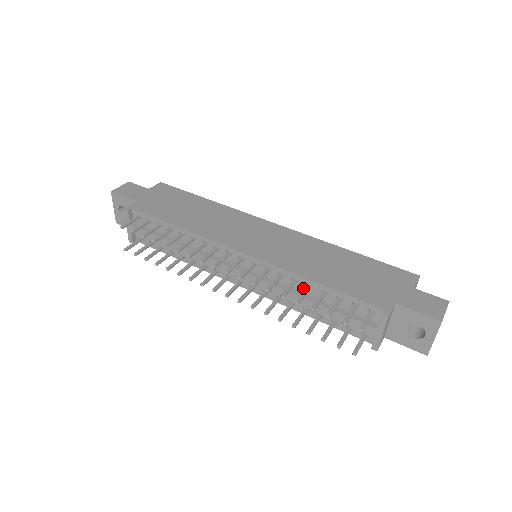
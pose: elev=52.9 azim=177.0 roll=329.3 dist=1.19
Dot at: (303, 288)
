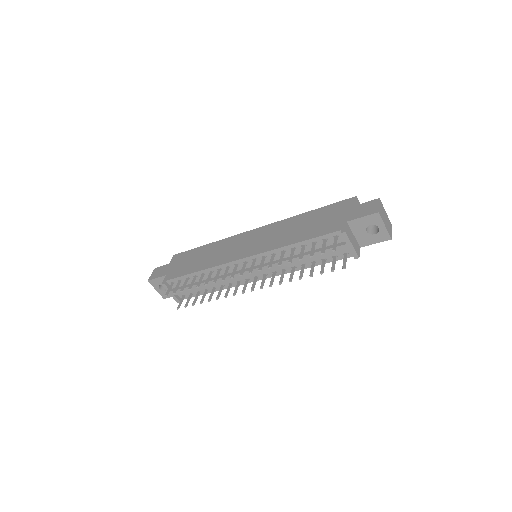
Dot at: occluded
